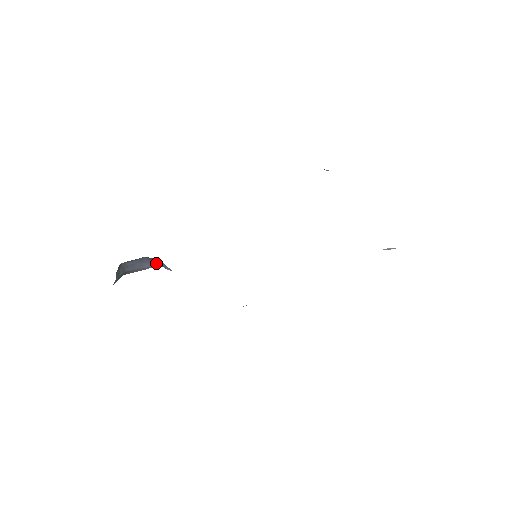
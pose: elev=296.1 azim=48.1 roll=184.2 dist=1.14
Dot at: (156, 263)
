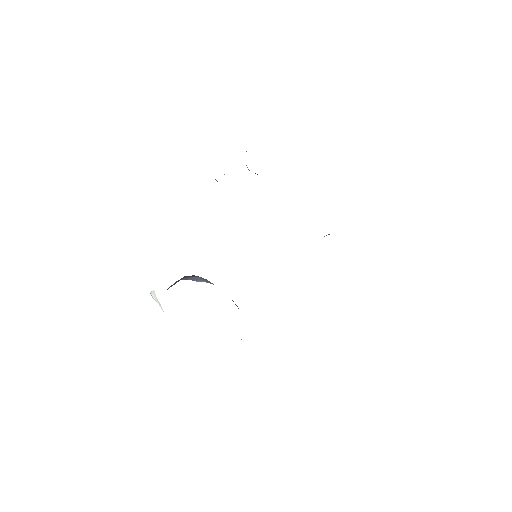
Dot at: (184, 278)
